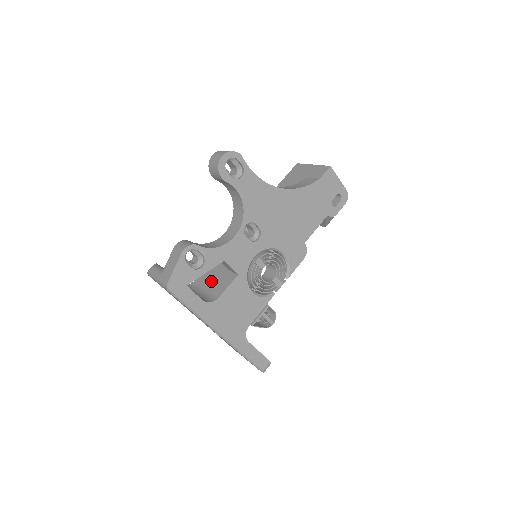
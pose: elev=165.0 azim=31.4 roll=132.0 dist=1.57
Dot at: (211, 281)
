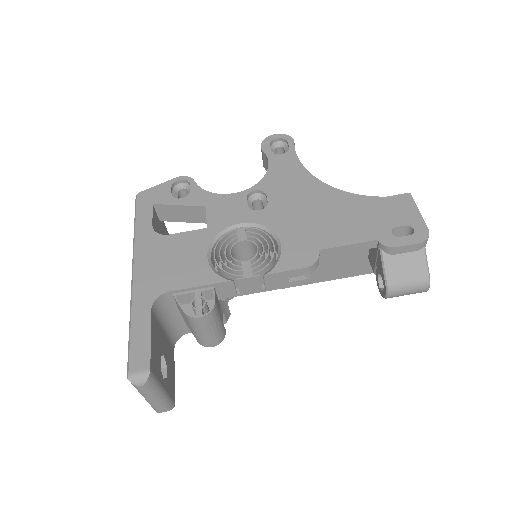
Dot at: occluded
